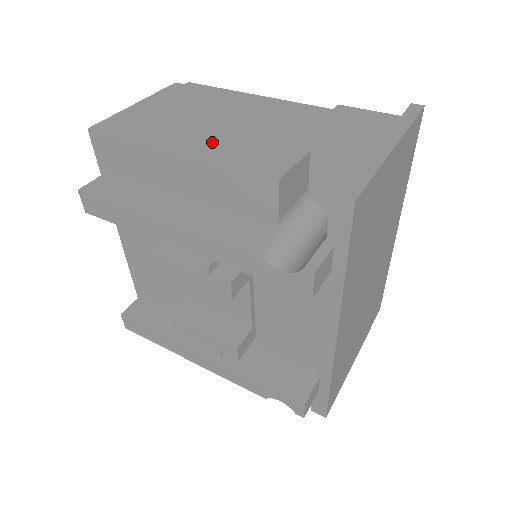
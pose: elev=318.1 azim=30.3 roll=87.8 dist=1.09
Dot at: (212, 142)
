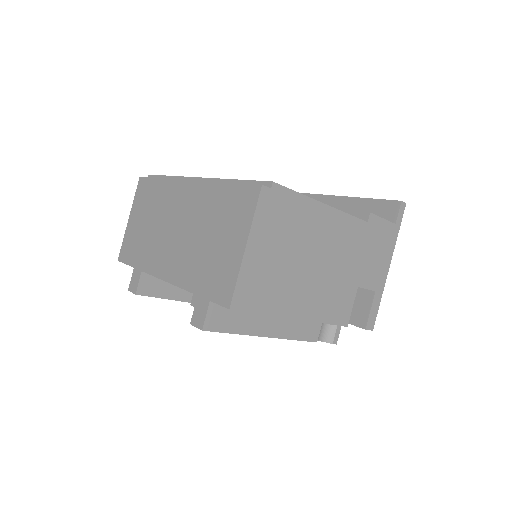
Dot at: (313, 298)
